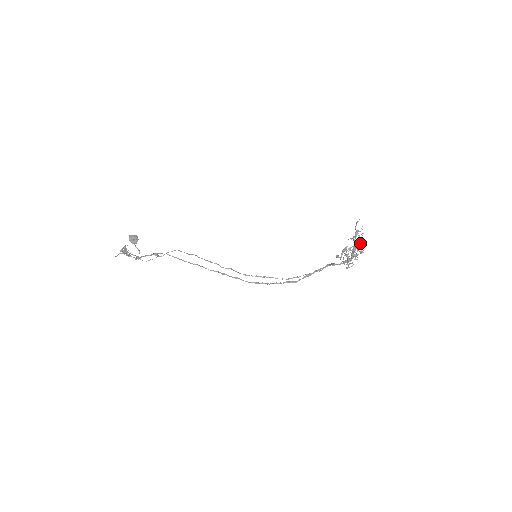
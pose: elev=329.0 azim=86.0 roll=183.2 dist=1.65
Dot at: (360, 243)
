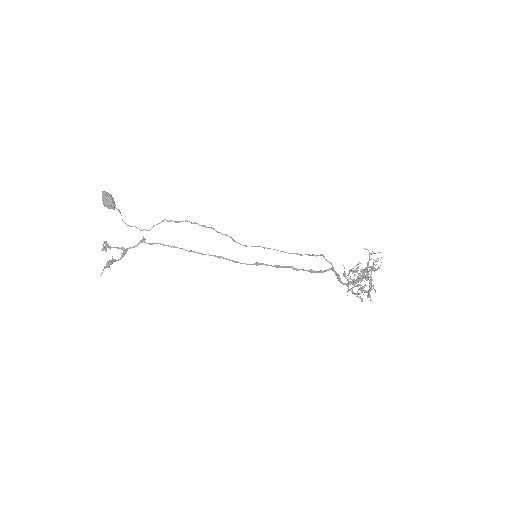
Dot at: (369, 296)
